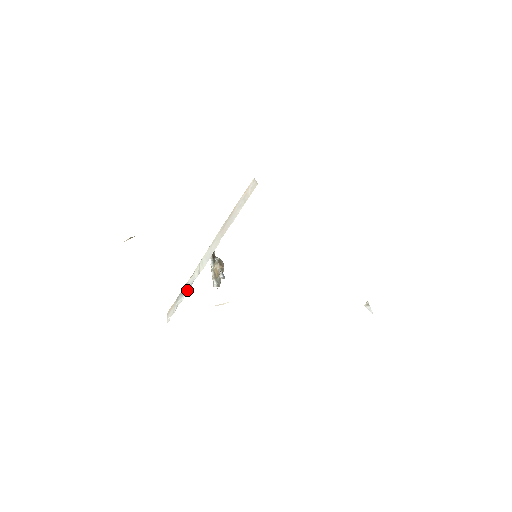
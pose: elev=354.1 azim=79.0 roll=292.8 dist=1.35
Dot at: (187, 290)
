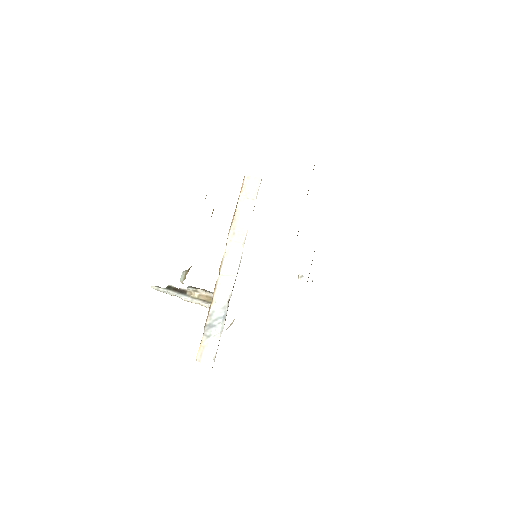
Dot at: (220, 317)
